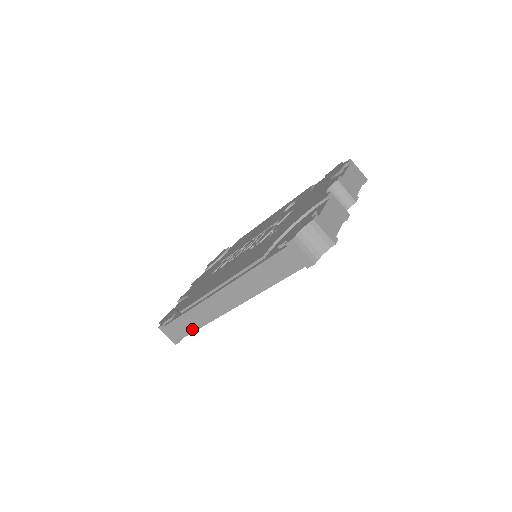
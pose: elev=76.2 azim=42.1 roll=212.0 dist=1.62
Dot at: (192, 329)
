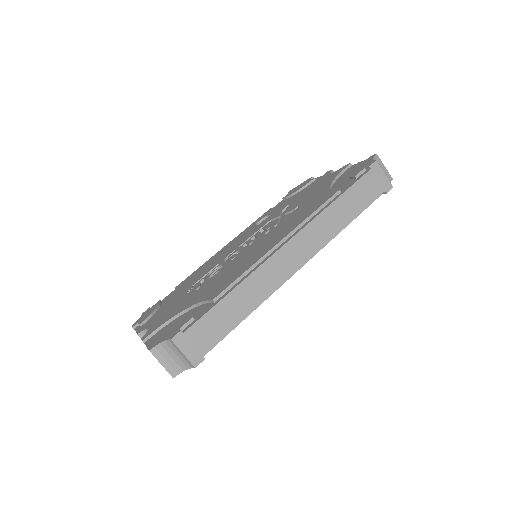
Dot at: (235, 321)
